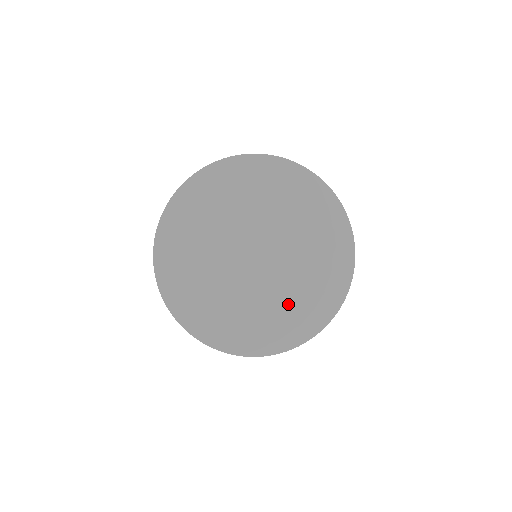
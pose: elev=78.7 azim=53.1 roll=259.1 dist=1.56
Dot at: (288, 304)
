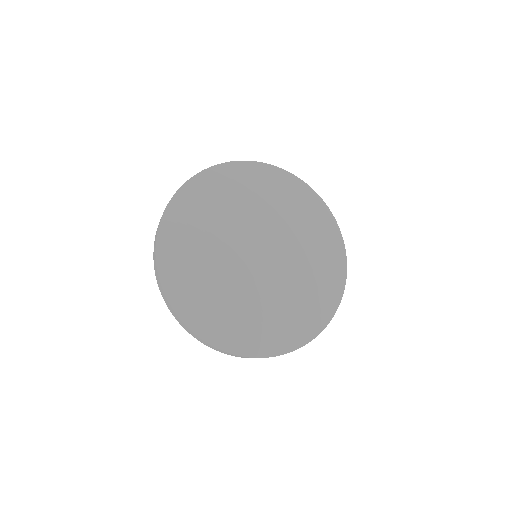
Dot at: (267, 311)
